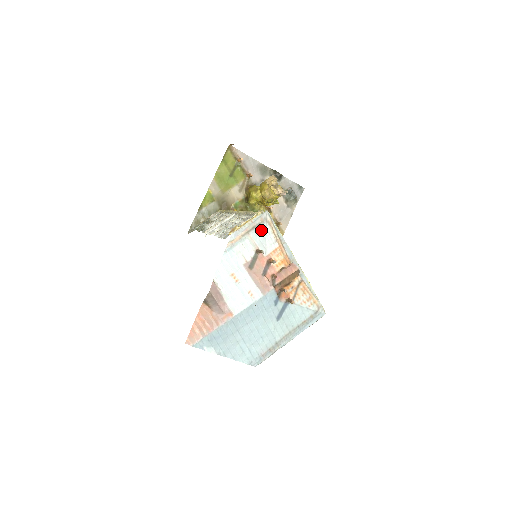
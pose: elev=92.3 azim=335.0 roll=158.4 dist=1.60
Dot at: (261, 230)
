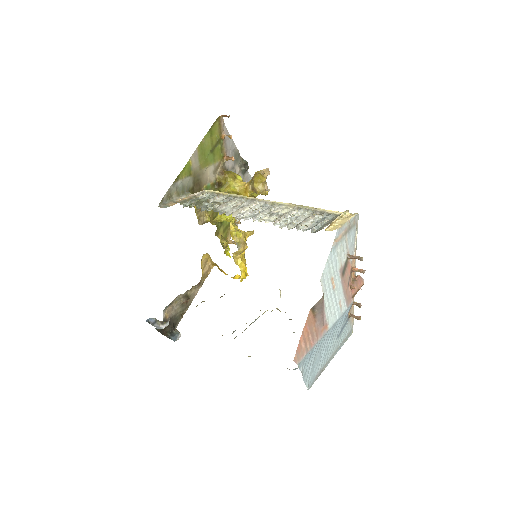
Dot at: (352, 233)
